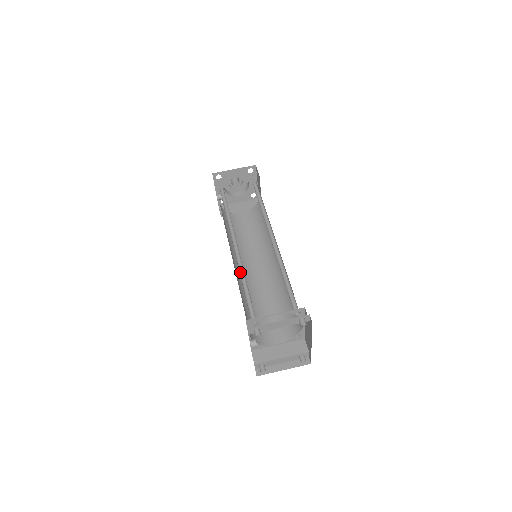
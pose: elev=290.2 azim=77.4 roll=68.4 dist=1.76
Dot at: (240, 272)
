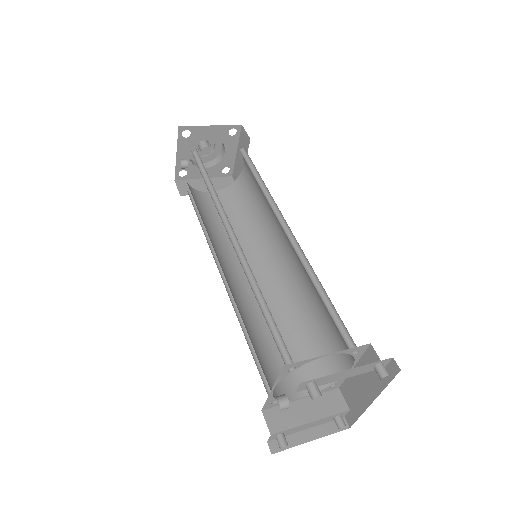
Dot at: (248, 280)
